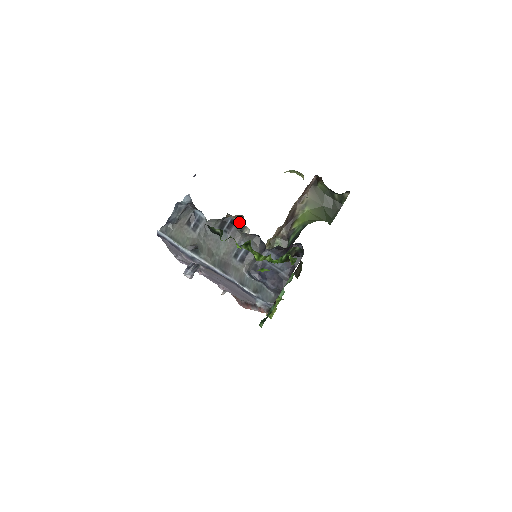
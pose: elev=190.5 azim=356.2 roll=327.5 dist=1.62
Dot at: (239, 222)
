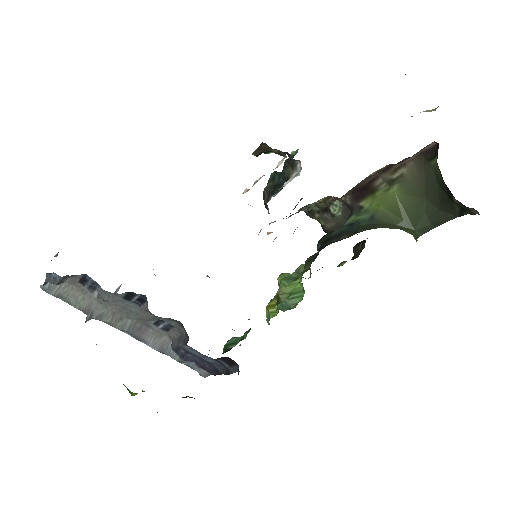
Dot at: occluded
